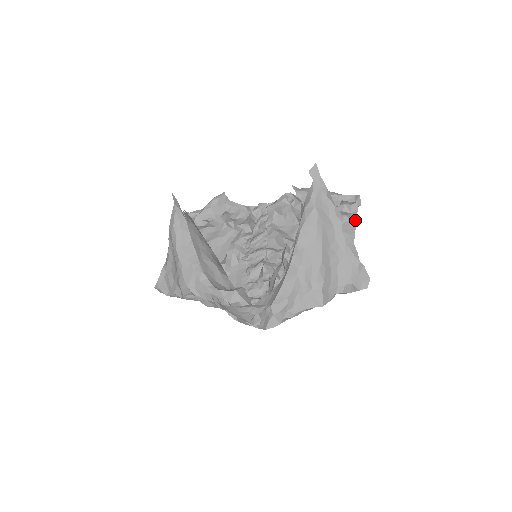
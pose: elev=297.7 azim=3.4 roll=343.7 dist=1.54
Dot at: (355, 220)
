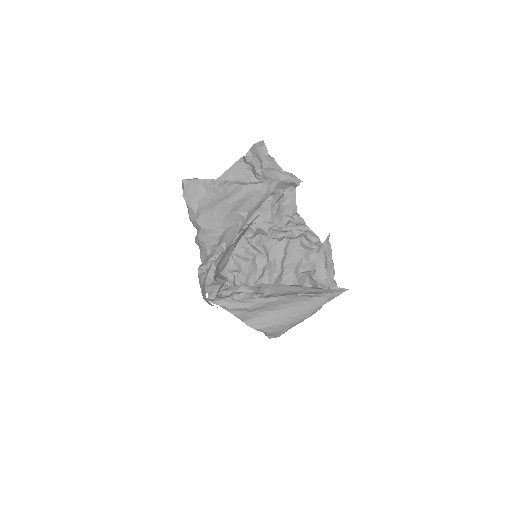
Dot at: occluded
